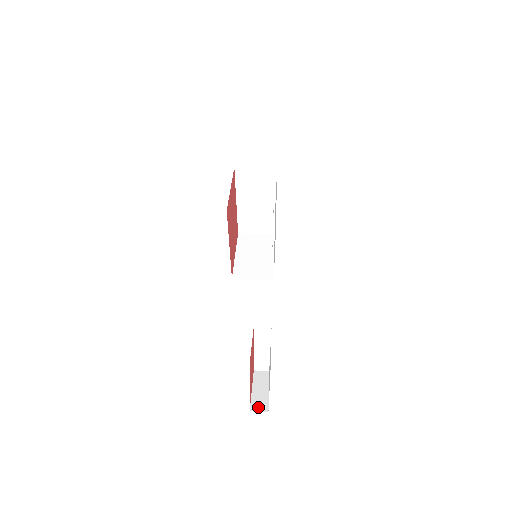
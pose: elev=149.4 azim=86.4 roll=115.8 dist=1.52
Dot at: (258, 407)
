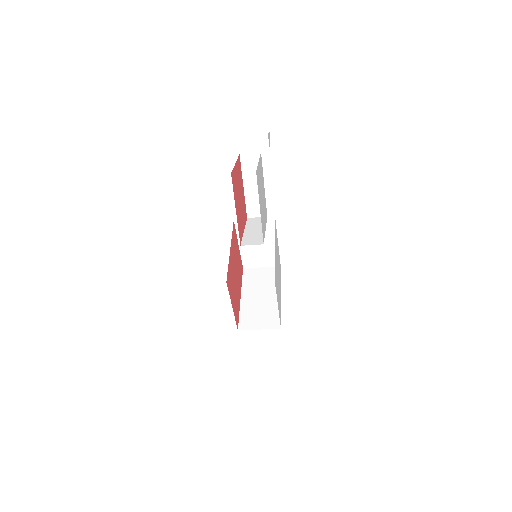
Dot at: occluded
